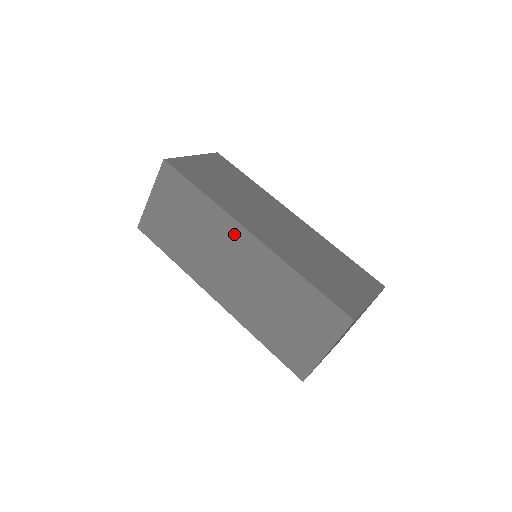
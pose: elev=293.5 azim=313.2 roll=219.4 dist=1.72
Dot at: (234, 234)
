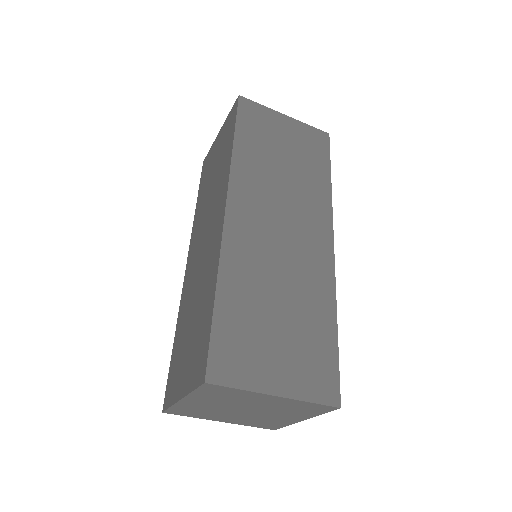
Dot at: (220, 202)
